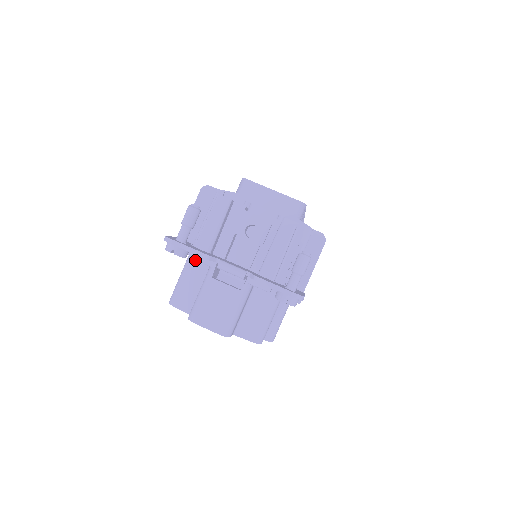
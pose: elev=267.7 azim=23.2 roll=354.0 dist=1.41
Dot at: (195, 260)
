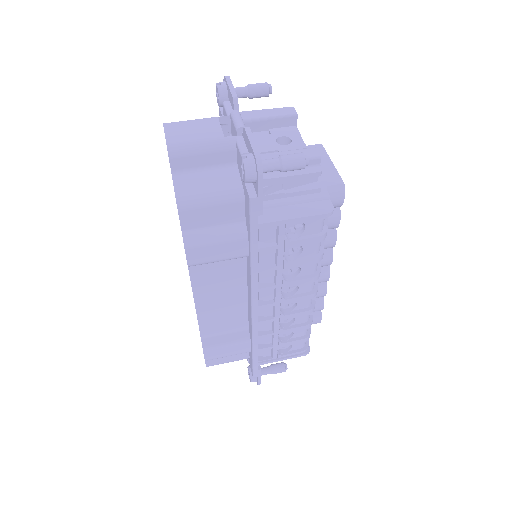
Dot at: occluded
